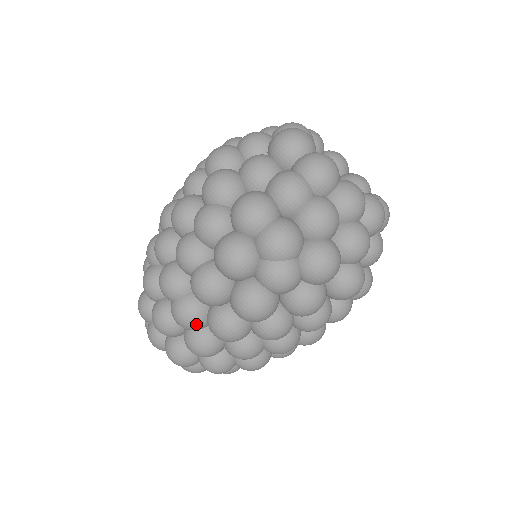
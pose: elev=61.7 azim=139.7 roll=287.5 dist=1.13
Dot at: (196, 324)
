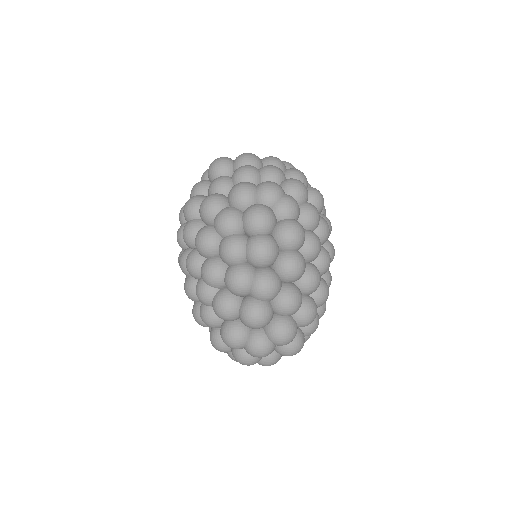
Dot at: (277, 282)
